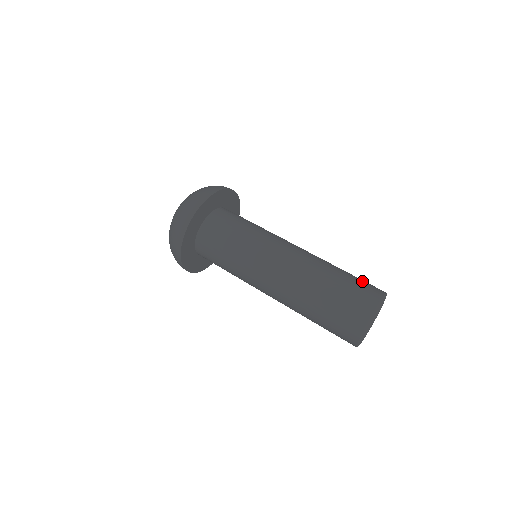
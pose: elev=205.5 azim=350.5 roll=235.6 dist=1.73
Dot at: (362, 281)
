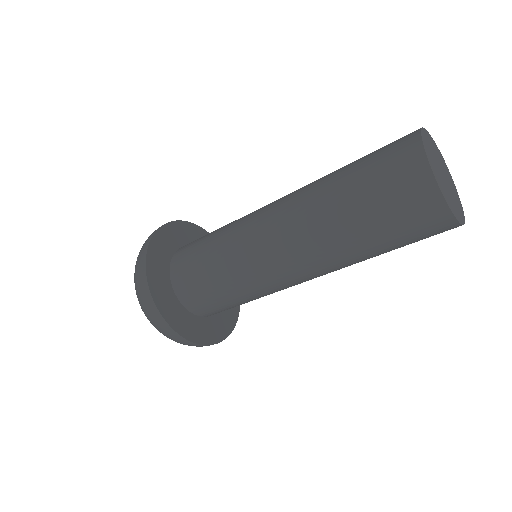
Dot at: occluded
